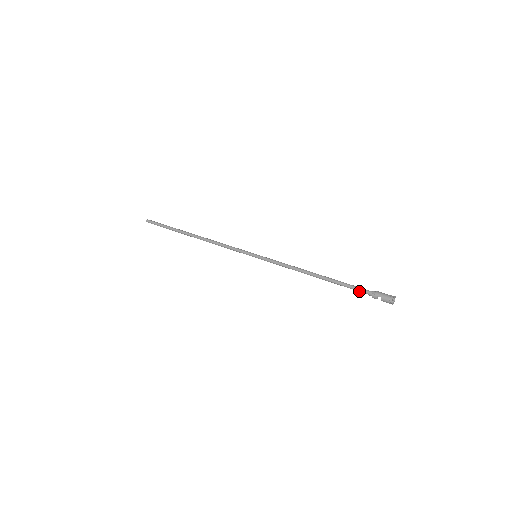
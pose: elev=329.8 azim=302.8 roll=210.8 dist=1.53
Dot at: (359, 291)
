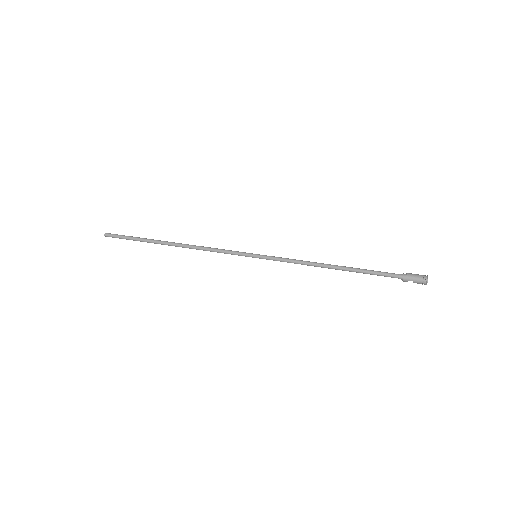
Dot at: occluded
